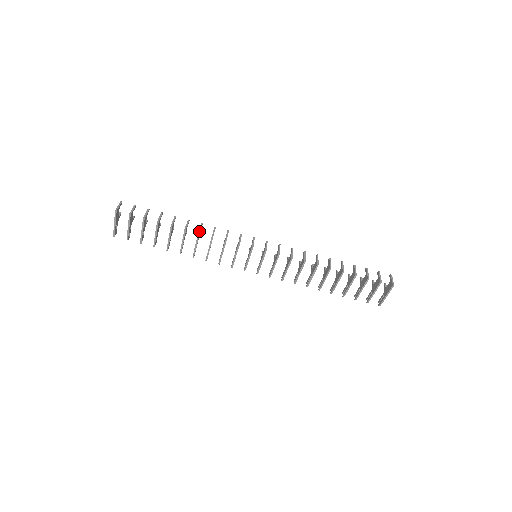
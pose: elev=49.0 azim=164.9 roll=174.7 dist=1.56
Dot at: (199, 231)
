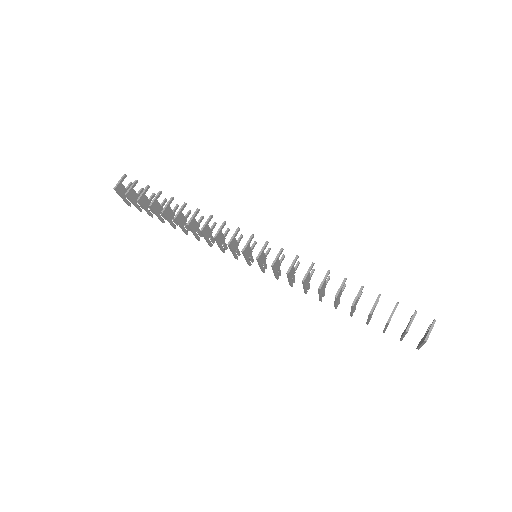
Dot at: (188, 222)
